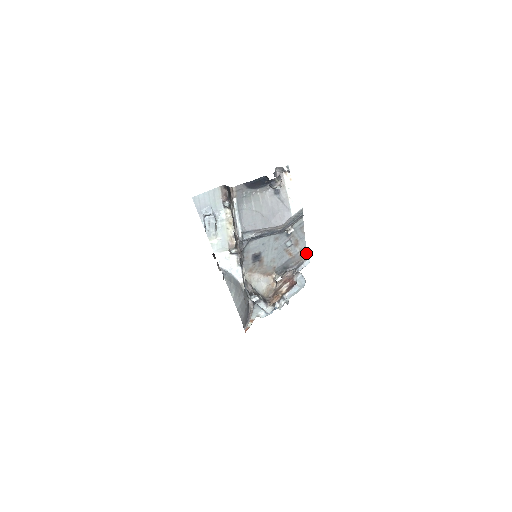
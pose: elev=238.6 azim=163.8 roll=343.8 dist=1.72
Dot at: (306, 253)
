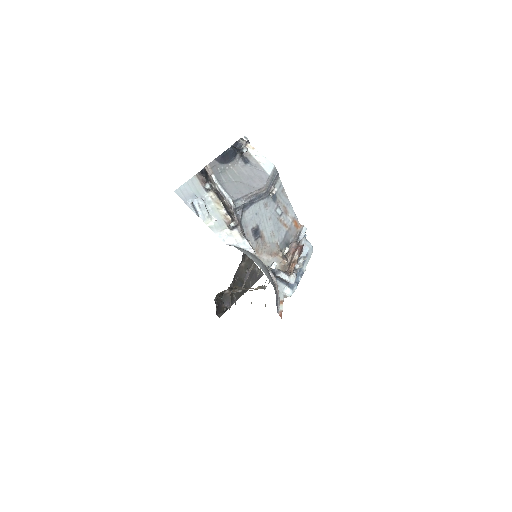
Dot at: (299, 223)
